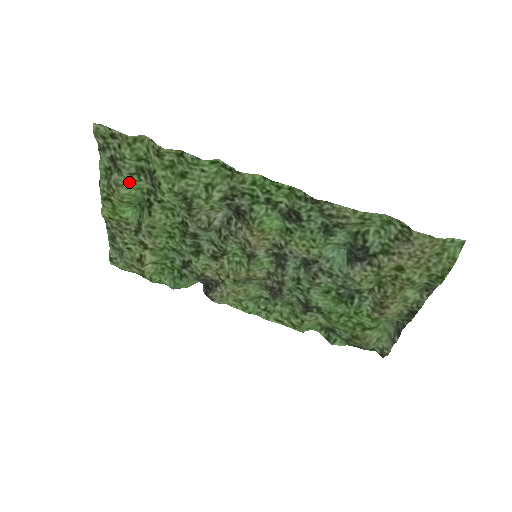
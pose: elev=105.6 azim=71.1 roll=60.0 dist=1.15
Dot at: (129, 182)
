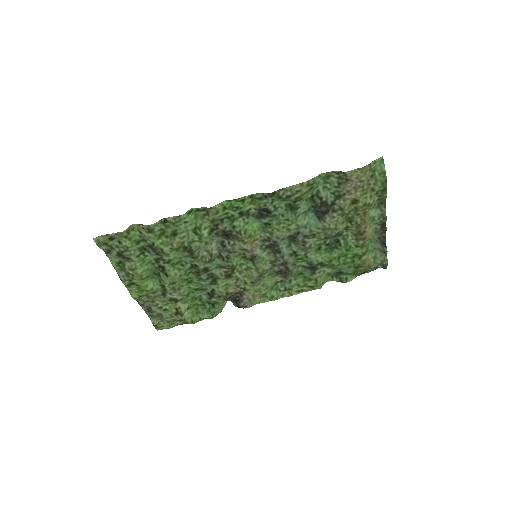
Dot at: (139, 263)
